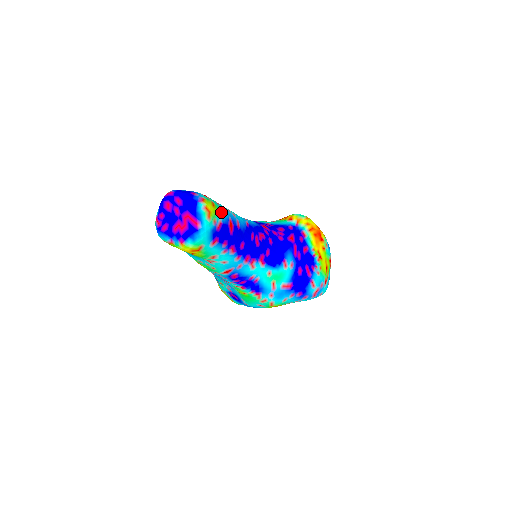
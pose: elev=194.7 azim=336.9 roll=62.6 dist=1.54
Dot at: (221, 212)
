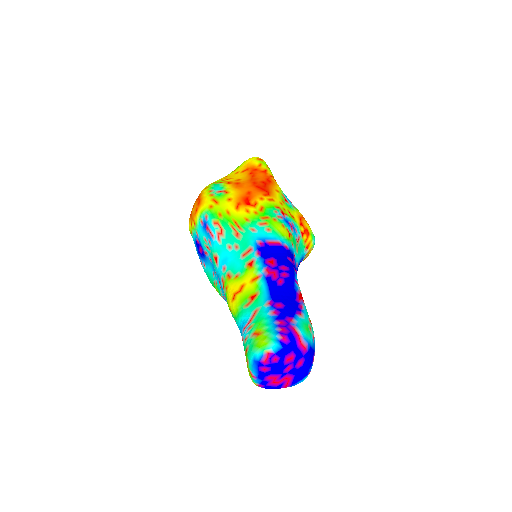
Dot at: occluded
